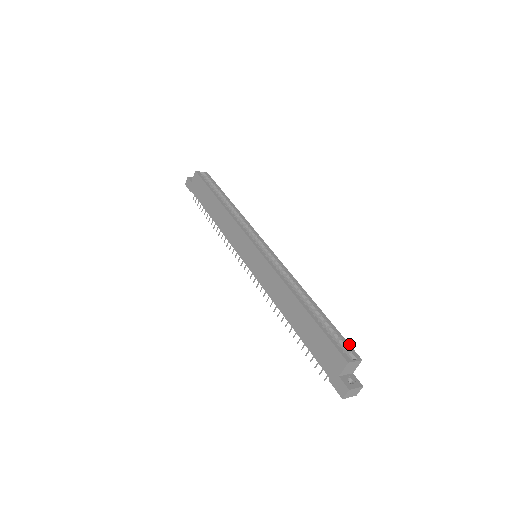
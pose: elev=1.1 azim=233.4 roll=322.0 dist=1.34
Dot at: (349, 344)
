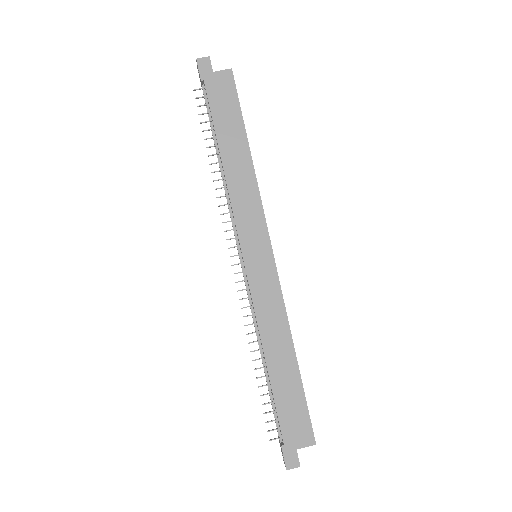
Dot at: occluded
